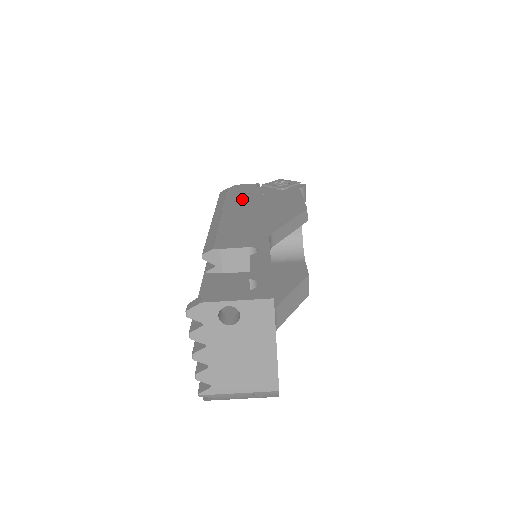
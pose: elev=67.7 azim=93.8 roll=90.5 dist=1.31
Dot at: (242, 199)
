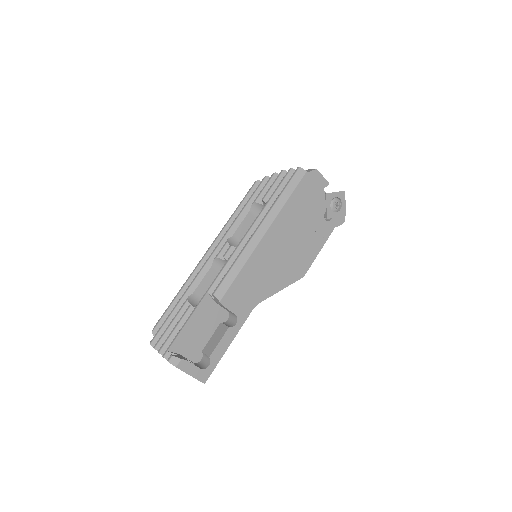
Dot at: (293, 217)
